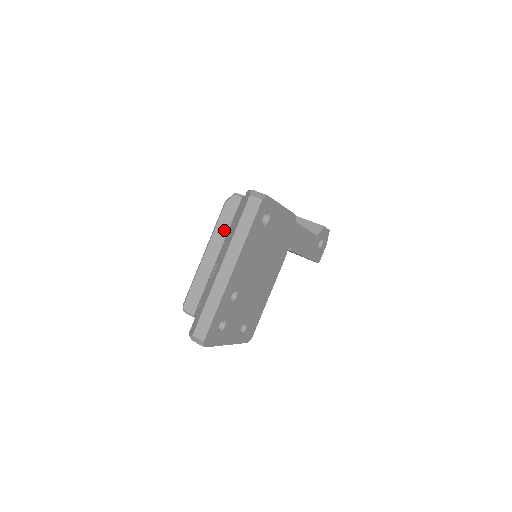
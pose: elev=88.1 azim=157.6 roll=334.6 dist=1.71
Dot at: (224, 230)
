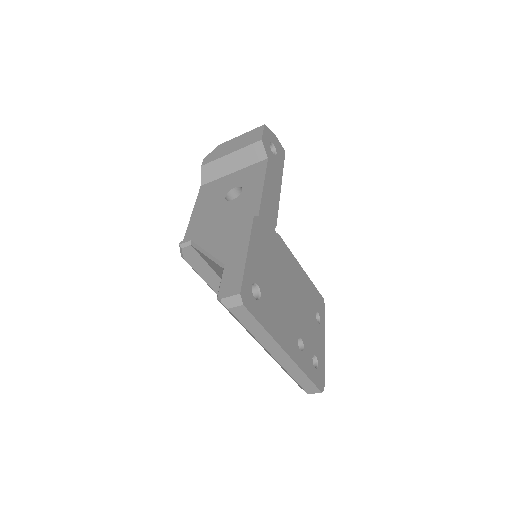
Dot at: (212, 275)
